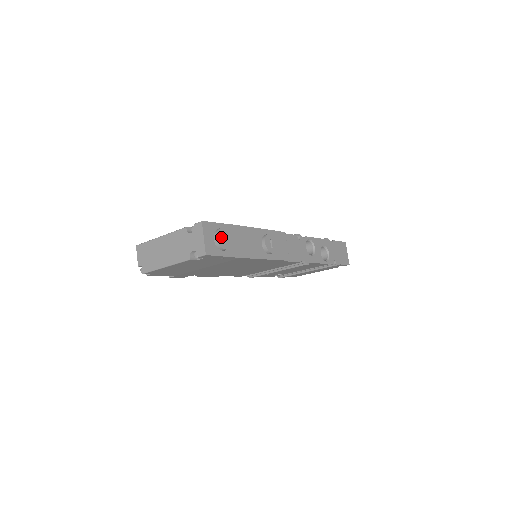
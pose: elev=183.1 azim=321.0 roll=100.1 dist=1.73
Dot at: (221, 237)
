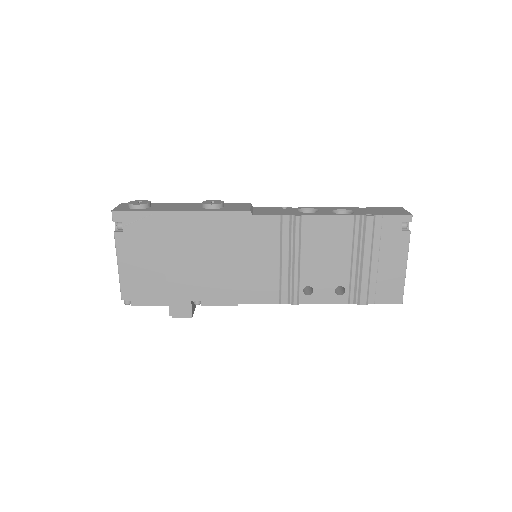
Dot at: (135, 202)
